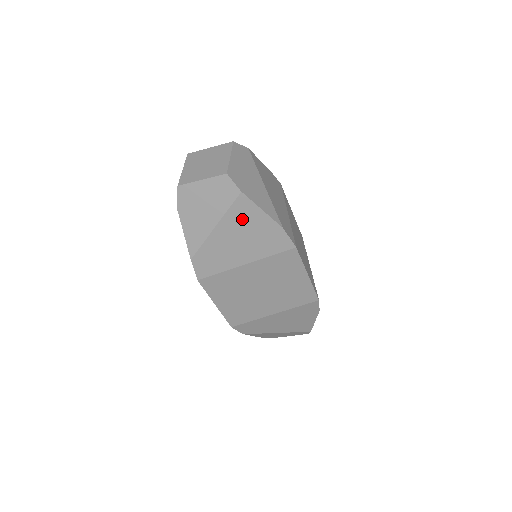
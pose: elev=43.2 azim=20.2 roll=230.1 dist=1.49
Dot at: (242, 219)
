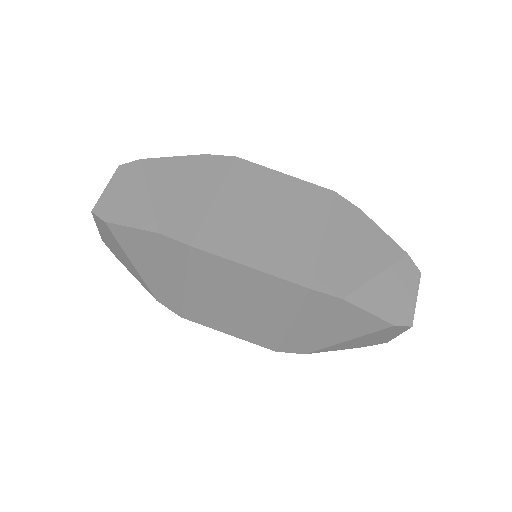
Dot at: (165, 173)
